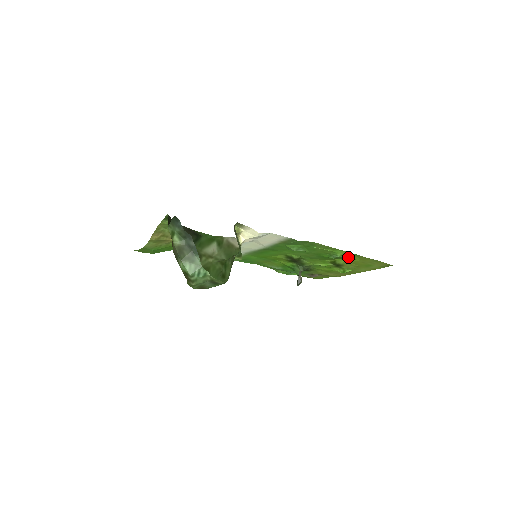
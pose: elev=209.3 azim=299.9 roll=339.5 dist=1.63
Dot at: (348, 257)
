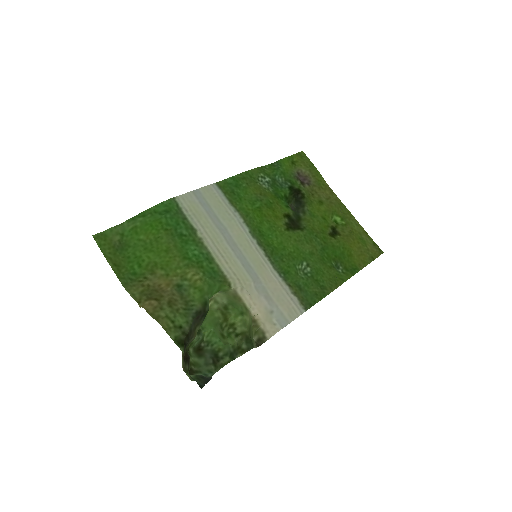
Dot at: (349, 266)
